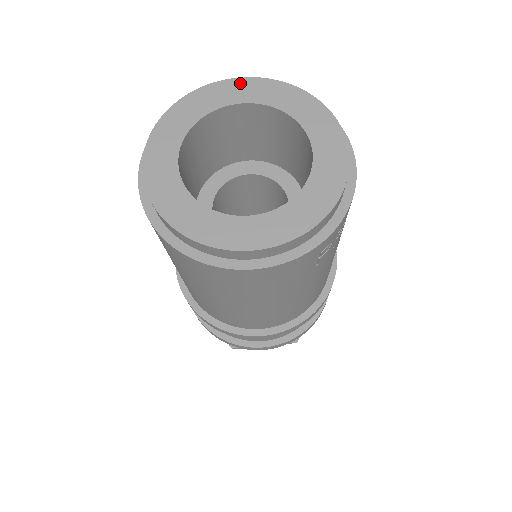
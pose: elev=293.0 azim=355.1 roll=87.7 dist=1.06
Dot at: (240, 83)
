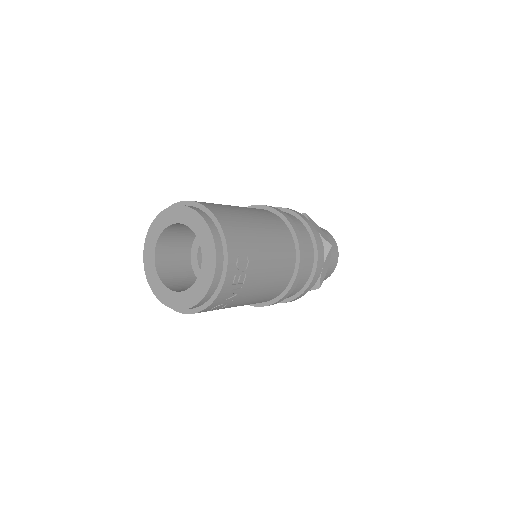
Dot at: (203, 224)
